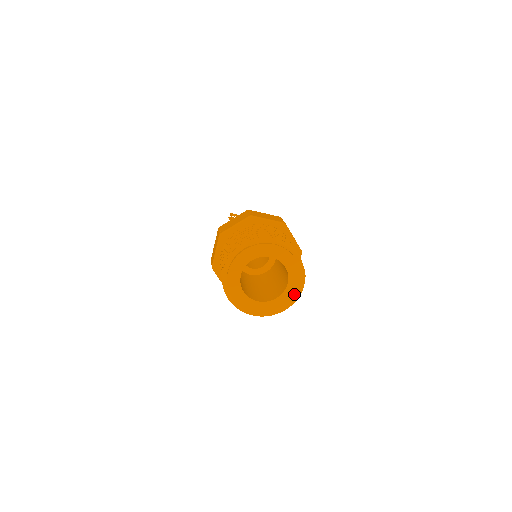
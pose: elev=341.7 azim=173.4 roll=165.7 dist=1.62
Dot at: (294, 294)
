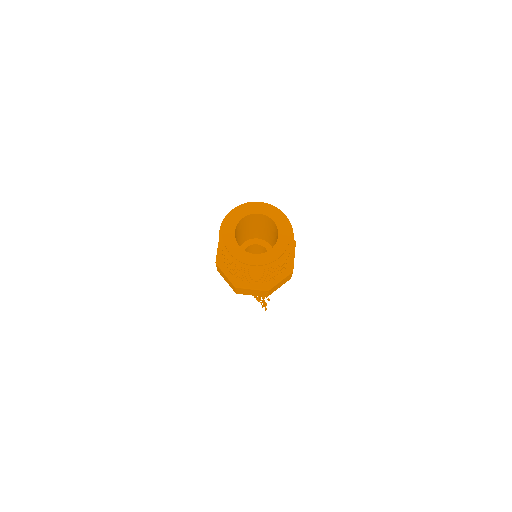
Dot at: (269, 261)
